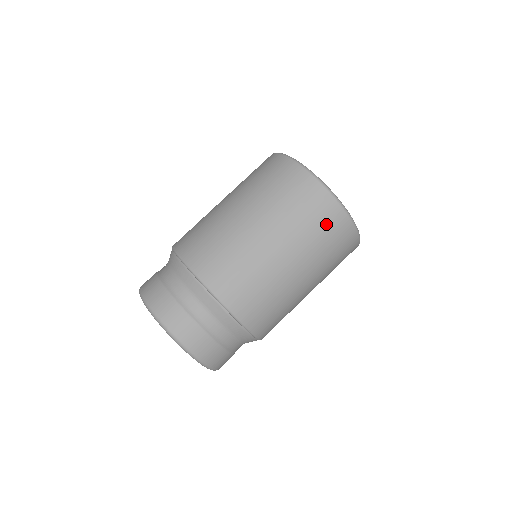
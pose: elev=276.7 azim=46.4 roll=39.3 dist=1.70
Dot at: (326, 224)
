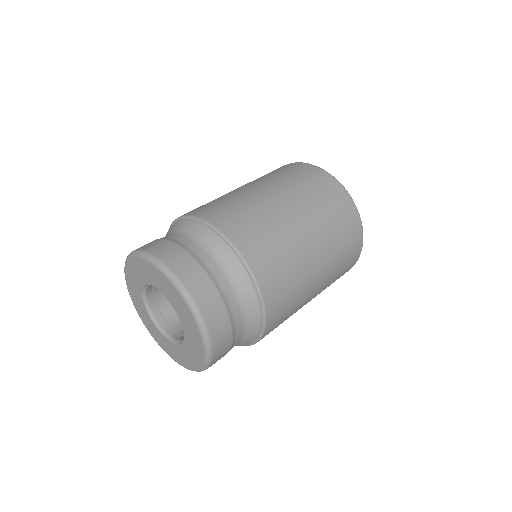
Dot at: (331, 197)
